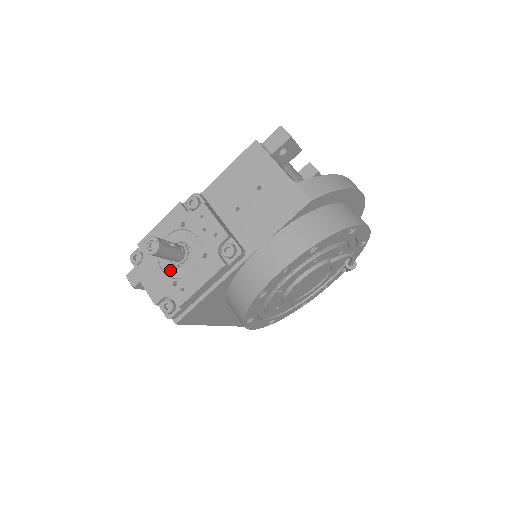
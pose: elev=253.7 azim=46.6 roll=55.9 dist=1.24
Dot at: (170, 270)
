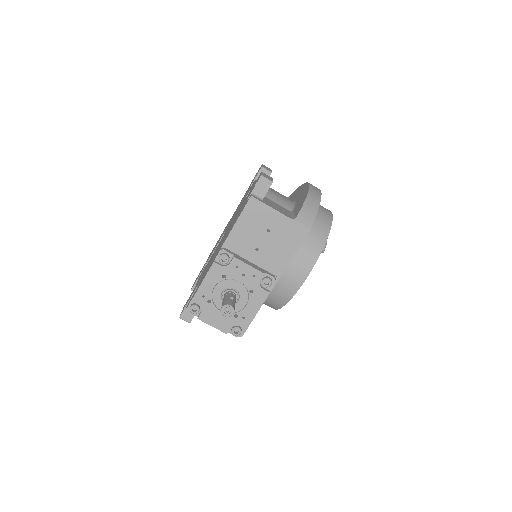
Dot at: occluded
